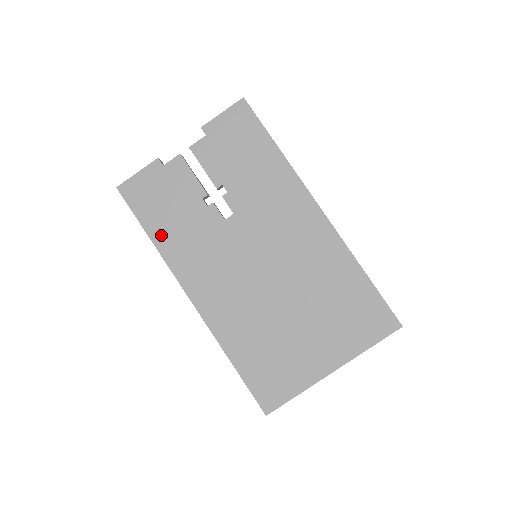
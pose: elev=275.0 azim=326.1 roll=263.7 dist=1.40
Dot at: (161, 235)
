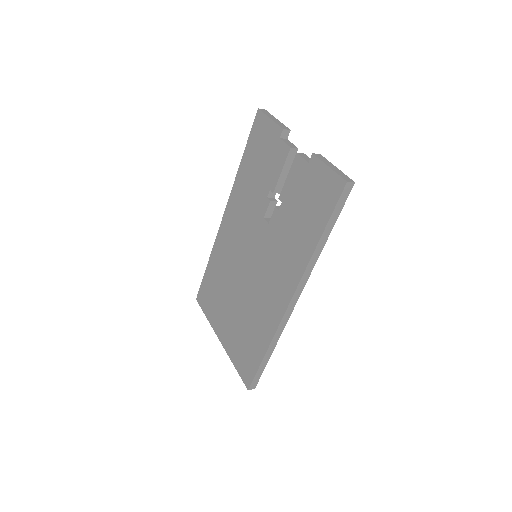
Dot at: (244, 170)
